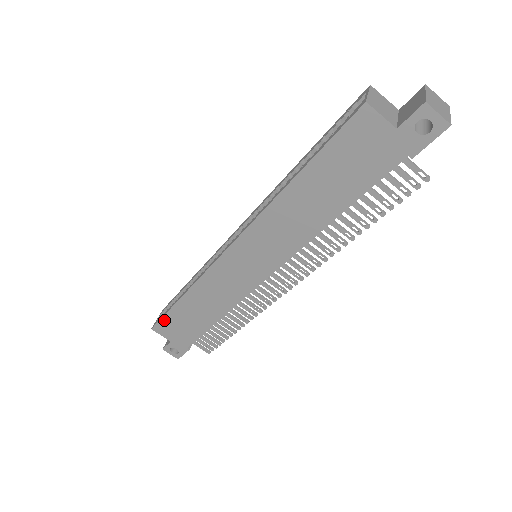
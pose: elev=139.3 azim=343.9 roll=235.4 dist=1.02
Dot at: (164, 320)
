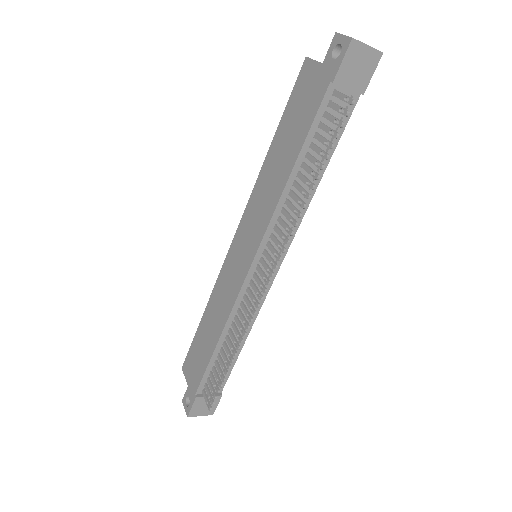
Dot at: (190, 352)
